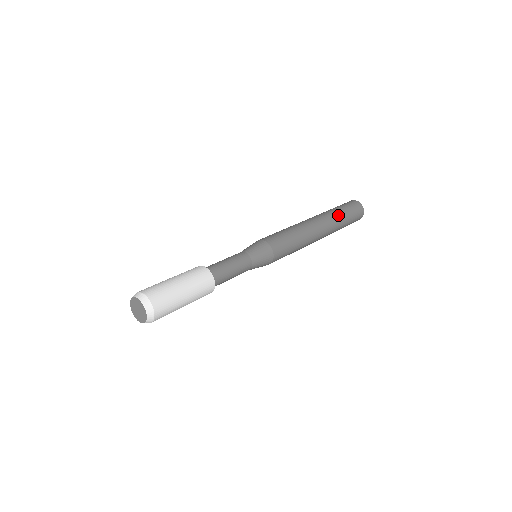
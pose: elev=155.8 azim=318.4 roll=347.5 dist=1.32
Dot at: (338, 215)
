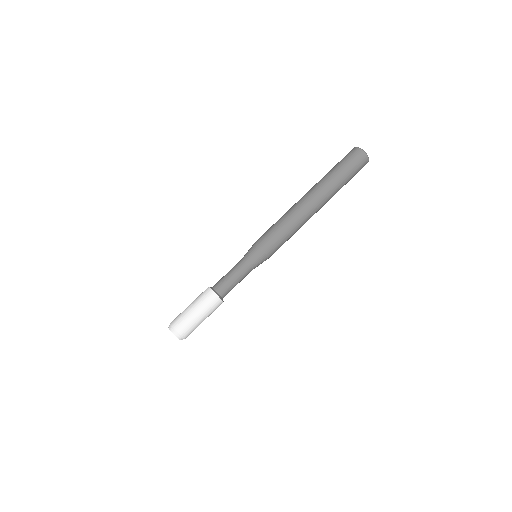
Dot at: (339, 189)
